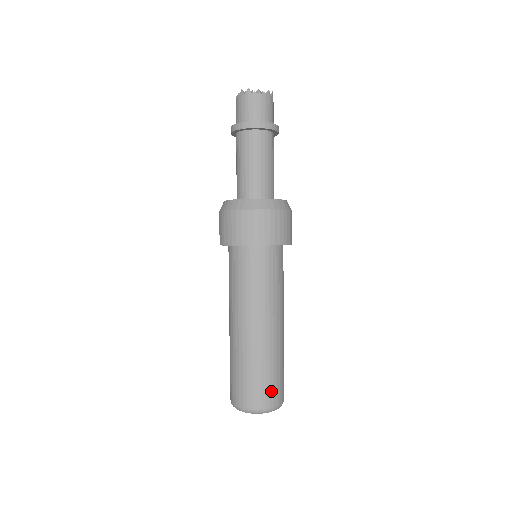
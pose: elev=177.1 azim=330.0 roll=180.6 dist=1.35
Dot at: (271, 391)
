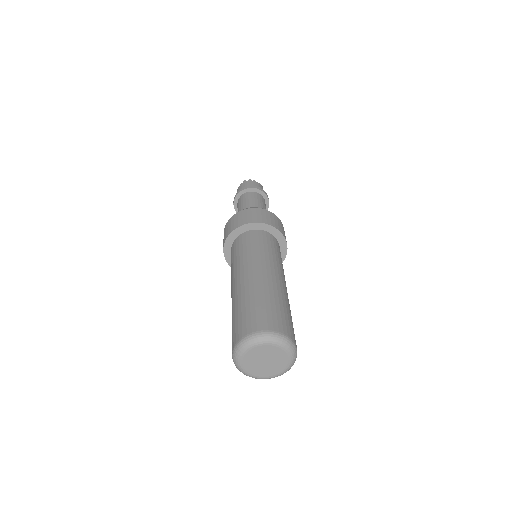
Dot at: (287, 324)
